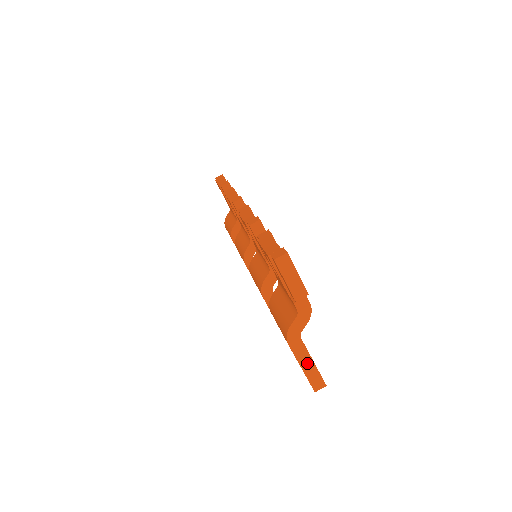
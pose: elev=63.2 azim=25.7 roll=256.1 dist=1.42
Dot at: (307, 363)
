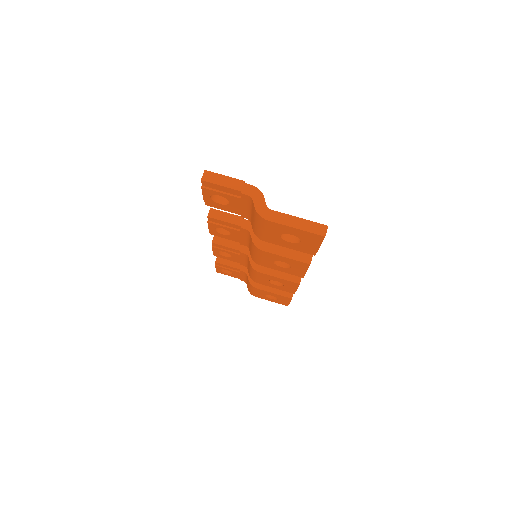
Dot at: (295, 222)
